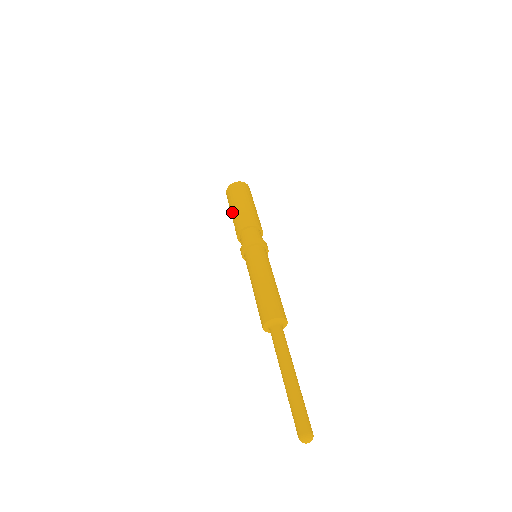
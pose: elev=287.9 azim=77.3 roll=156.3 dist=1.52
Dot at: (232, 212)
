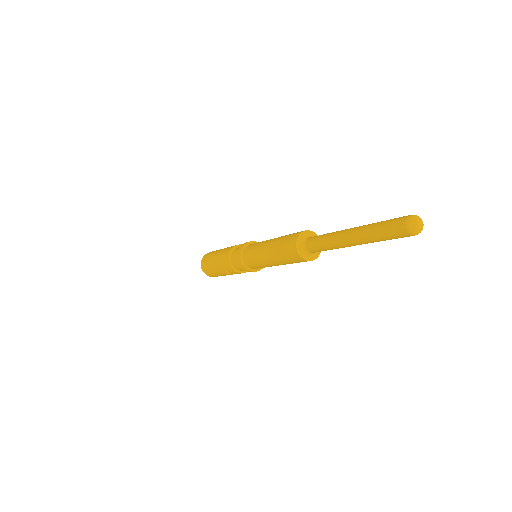
Dot at: (217, 270)
